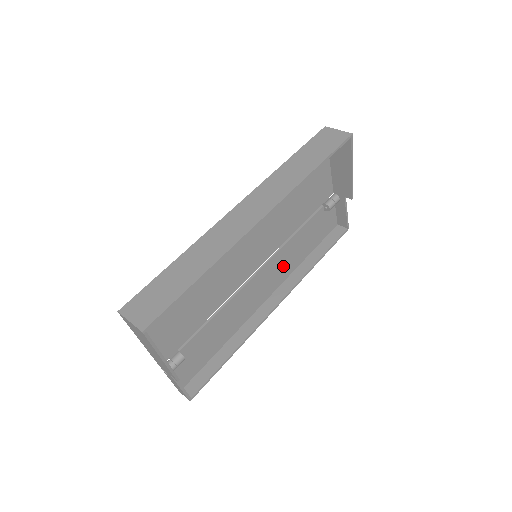
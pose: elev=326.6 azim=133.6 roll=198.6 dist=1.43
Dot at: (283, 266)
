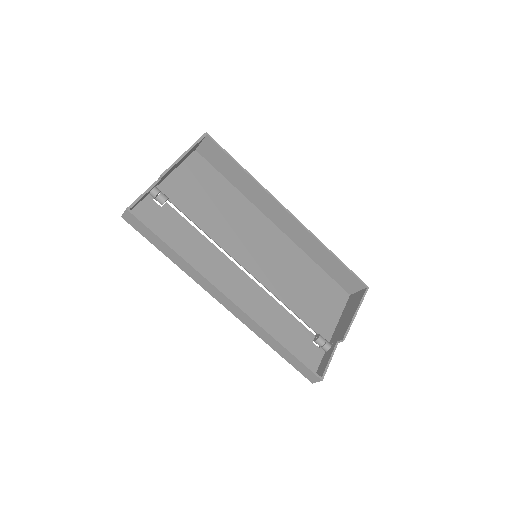
Dot at: (255, 308)
